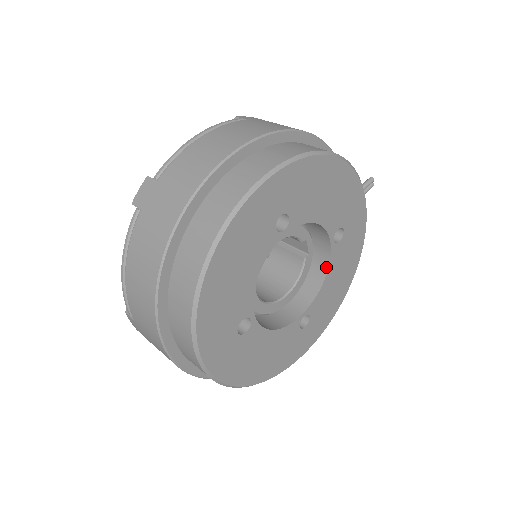
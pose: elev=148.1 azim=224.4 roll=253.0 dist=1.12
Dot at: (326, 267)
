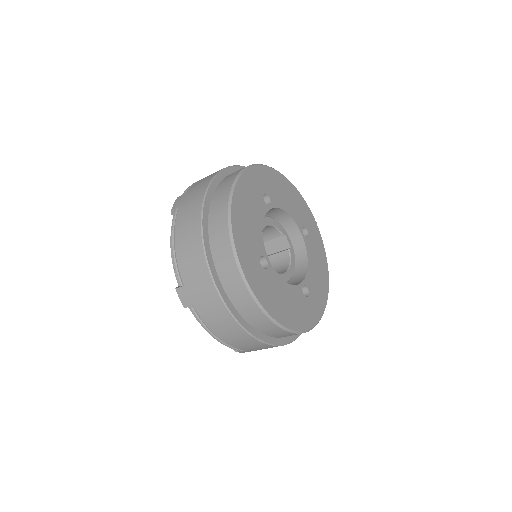
Dot at: (305, 255)
